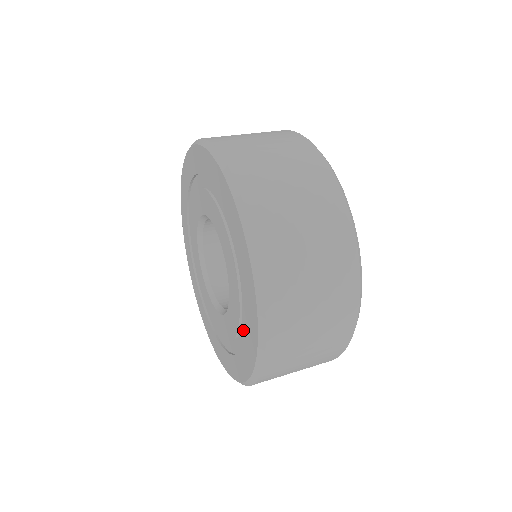
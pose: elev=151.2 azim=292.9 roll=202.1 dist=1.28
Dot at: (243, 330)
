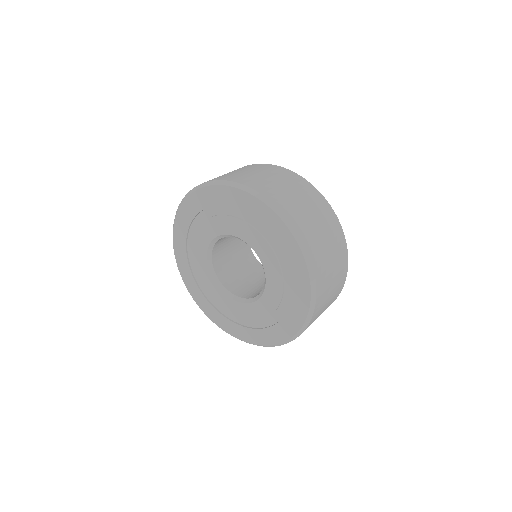
Dot at: (271, 320)
